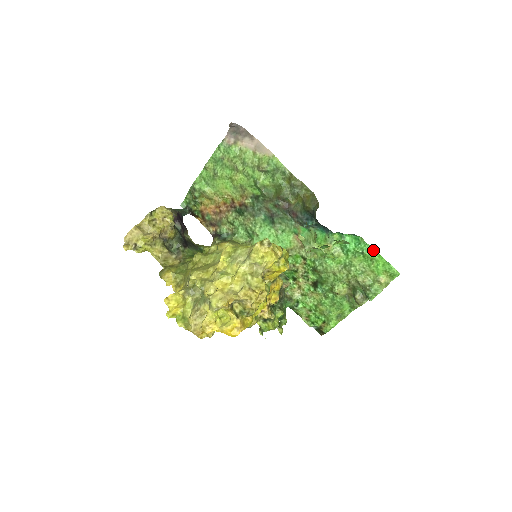
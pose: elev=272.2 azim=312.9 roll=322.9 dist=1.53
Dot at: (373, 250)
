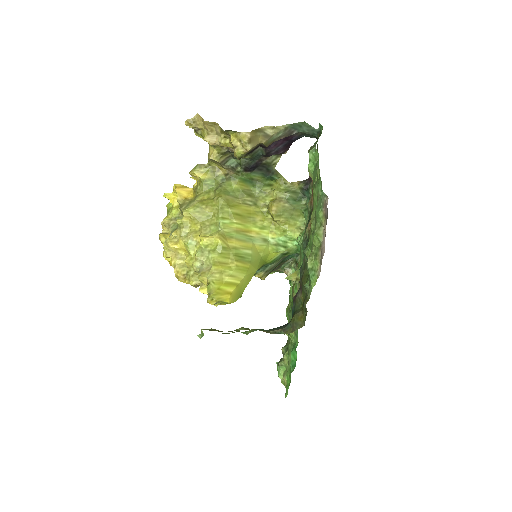
Dot at: occluded
